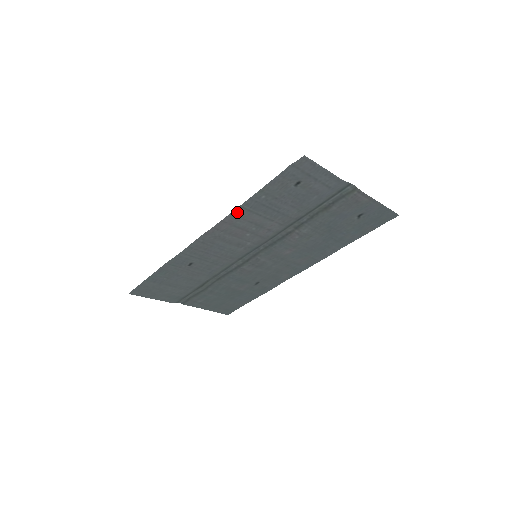
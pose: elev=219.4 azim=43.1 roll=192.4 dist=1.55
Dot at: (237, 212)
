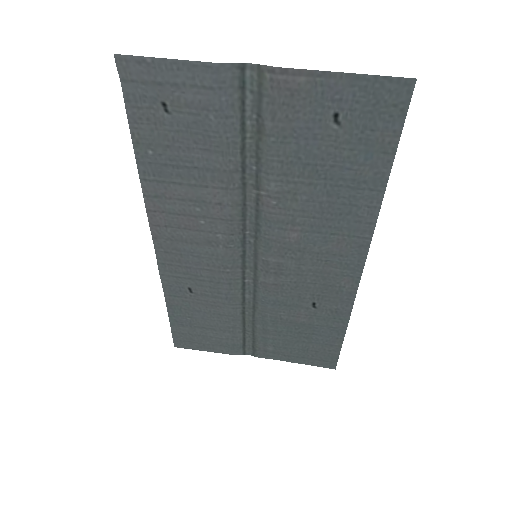
Dot at: (149, 190)
